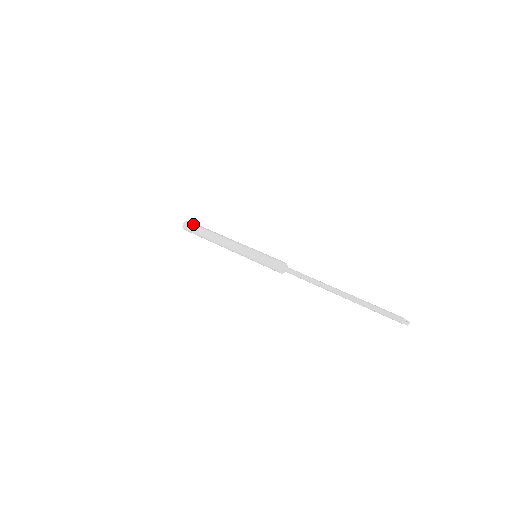
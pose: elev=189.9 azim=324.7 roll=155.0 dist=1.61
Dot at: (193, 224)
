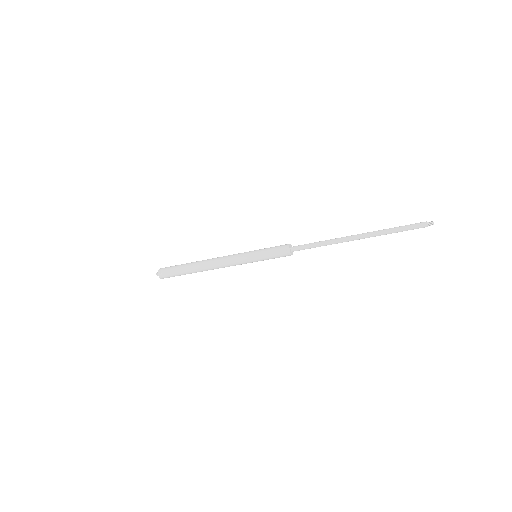
Dot at: (169, 267)
